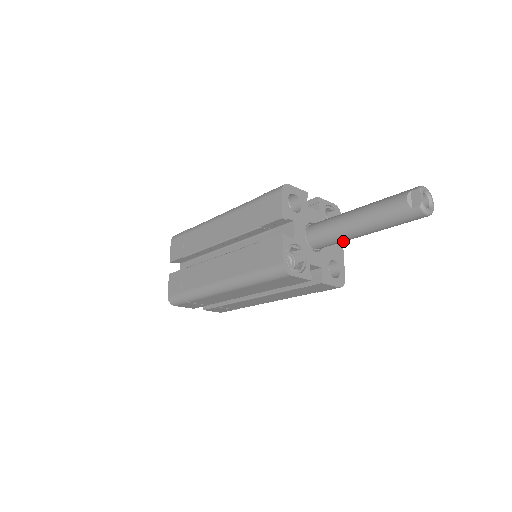
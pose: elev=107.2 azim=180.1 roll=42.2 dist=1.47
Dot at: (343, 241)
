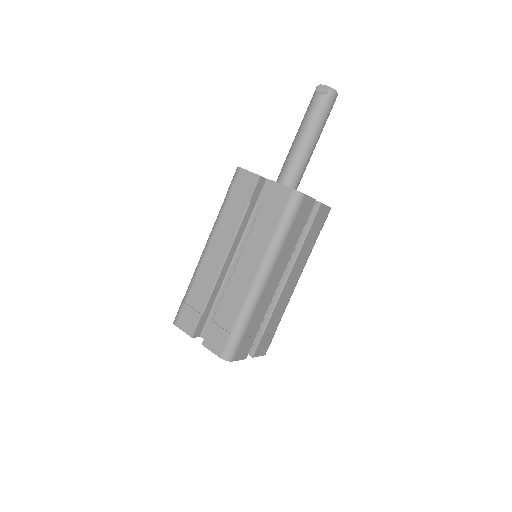
Dot at: (306, 165)
